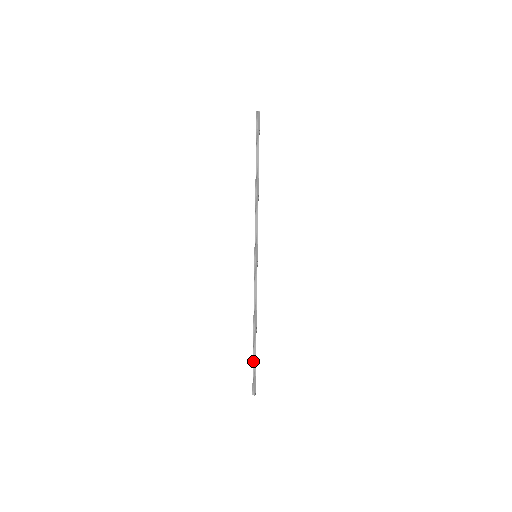
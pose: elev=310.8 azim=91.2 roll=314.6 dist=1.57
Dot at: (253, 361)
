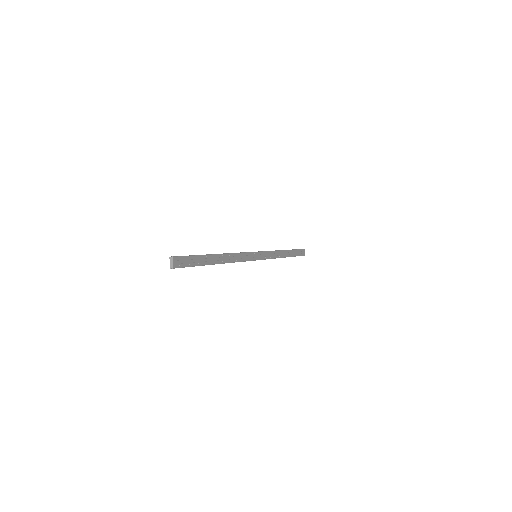
Dot at: (197, 255)
